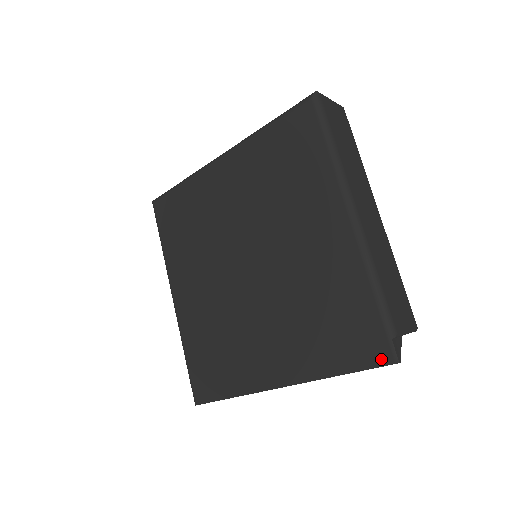
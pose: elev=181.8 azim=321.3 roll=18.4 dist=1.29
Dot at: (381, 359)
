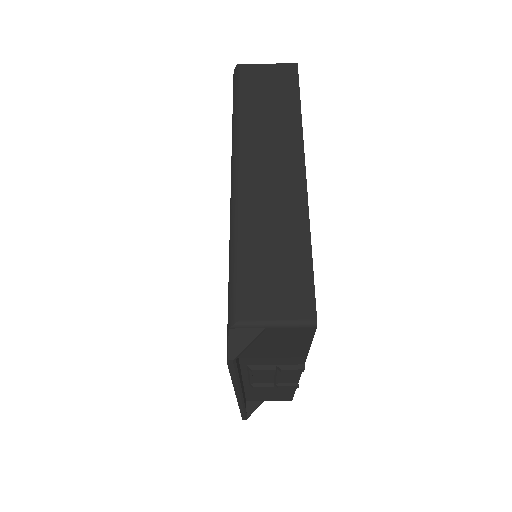
Dot at: occluded
